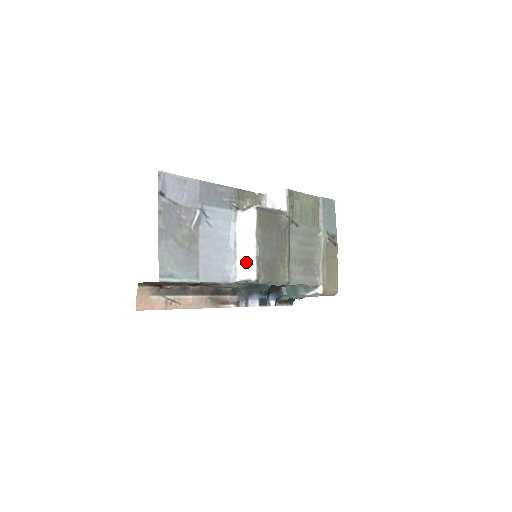
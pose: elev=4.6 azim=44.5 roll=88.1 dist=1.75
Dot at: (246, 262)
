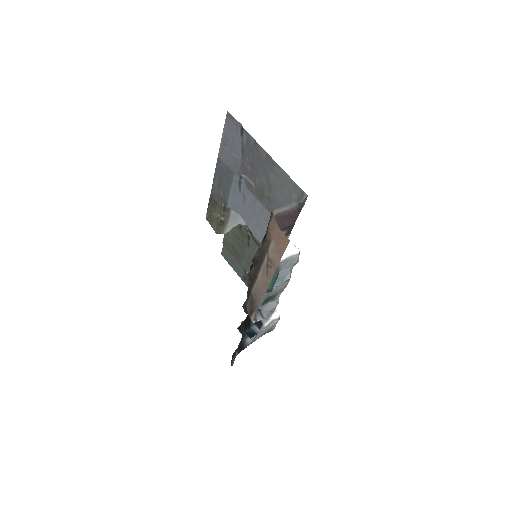
Dot at: occluded
